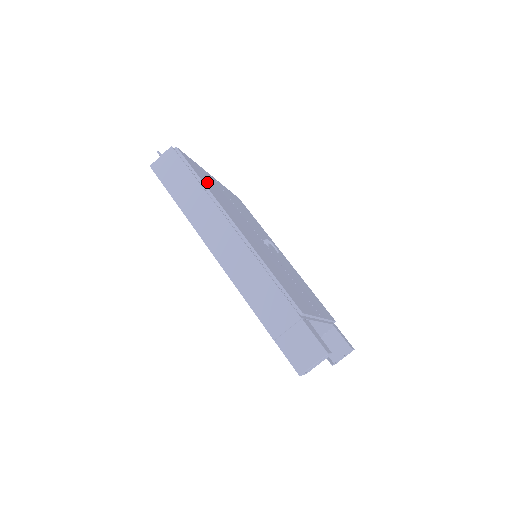
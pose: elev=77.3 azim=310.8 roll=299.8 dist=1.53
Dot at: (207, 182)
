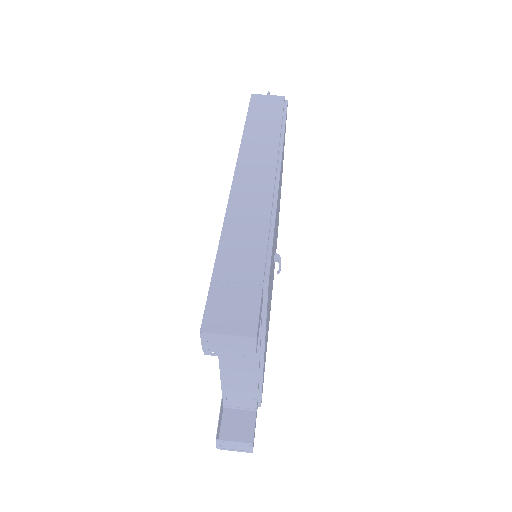
Dot at: occluded
